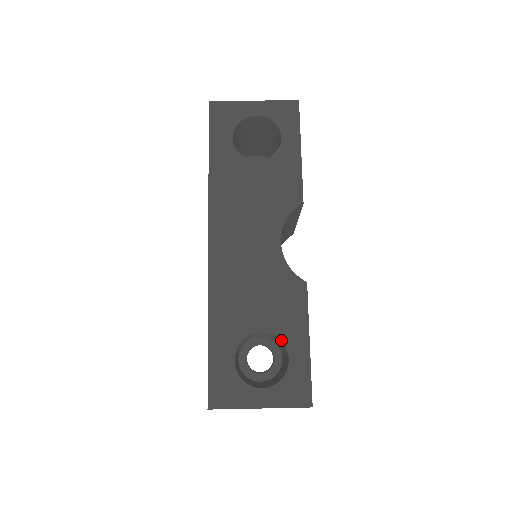
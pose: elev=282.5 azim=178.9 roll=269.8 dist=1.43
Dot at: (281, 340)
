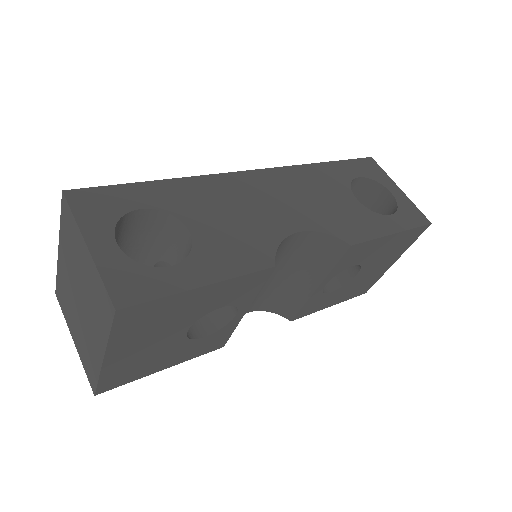
Dot at: (191, 253)
